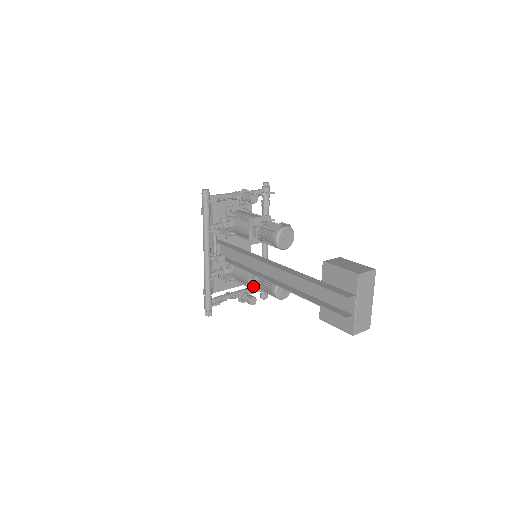
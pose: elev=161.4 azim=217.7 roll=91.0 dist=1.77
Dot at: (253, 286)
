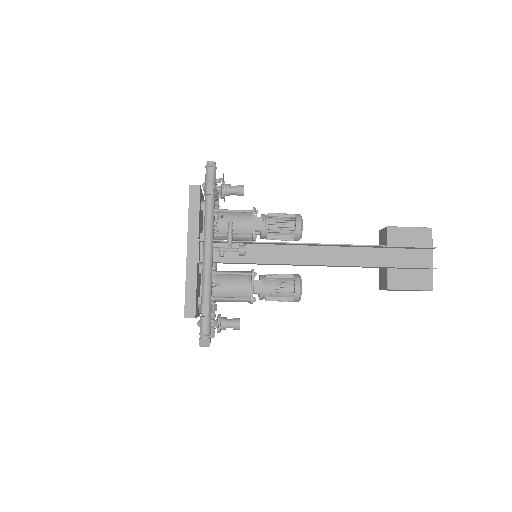
Dot at: occluded
